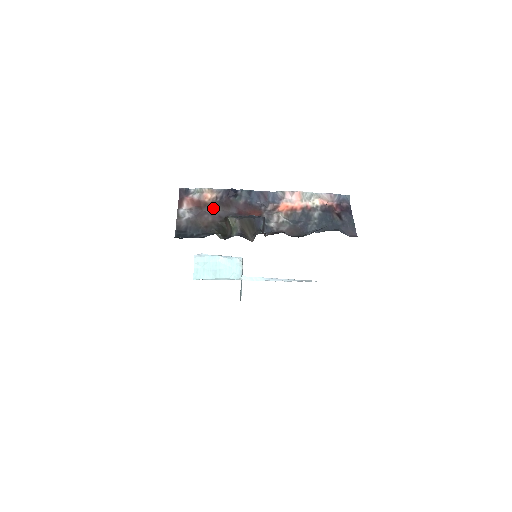
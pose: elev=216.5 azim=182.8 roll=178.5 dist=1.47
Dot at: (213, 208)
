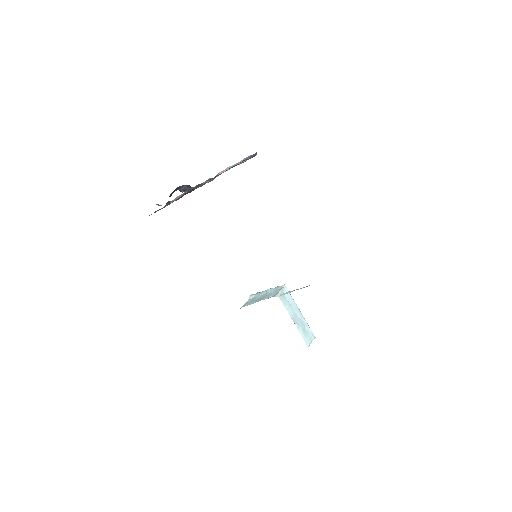
Dot at: occluded
